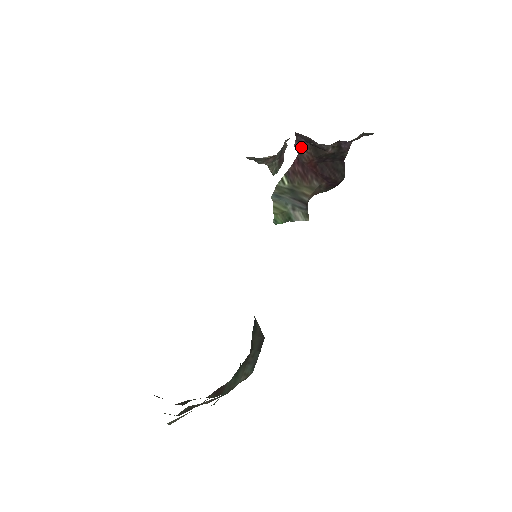
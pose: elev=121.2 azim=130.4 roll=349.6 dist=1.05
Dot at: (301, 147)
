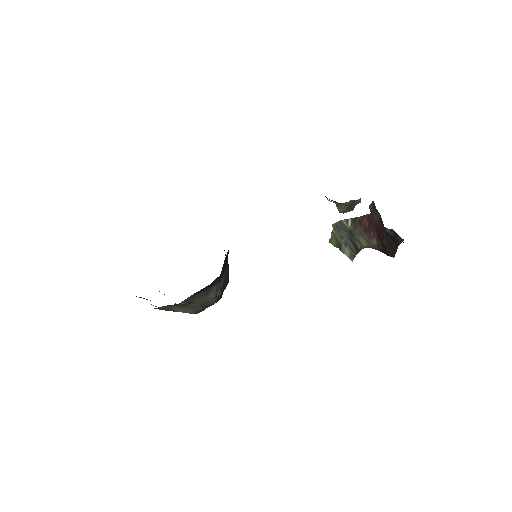
Dot at: (374, 210)
